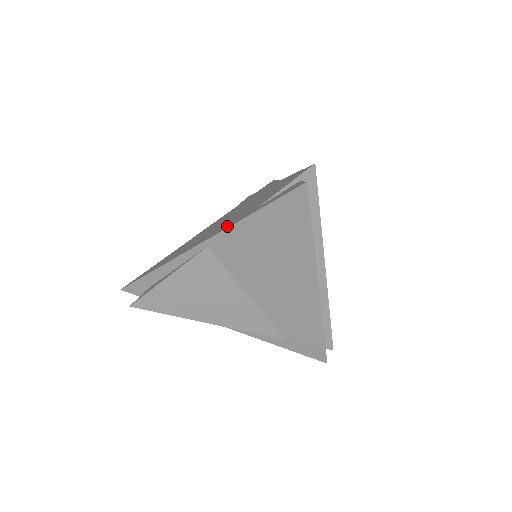
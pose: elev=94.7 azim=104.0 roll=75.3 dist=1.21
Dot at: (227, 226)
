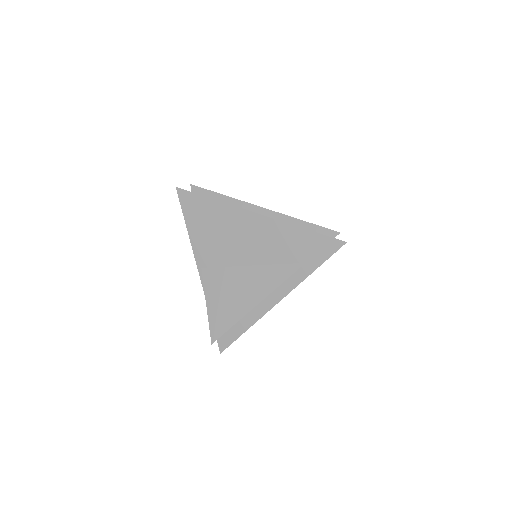
Dot at: occluded
